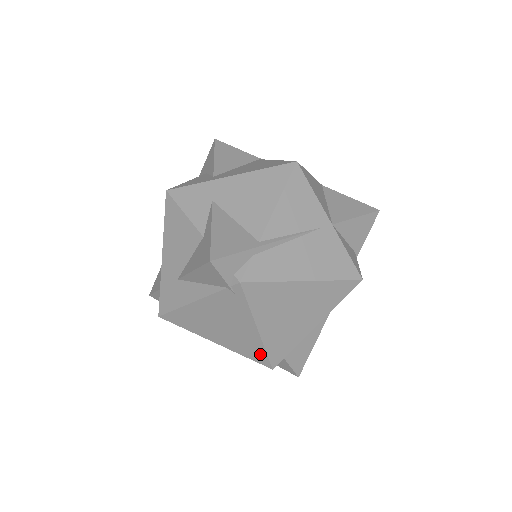
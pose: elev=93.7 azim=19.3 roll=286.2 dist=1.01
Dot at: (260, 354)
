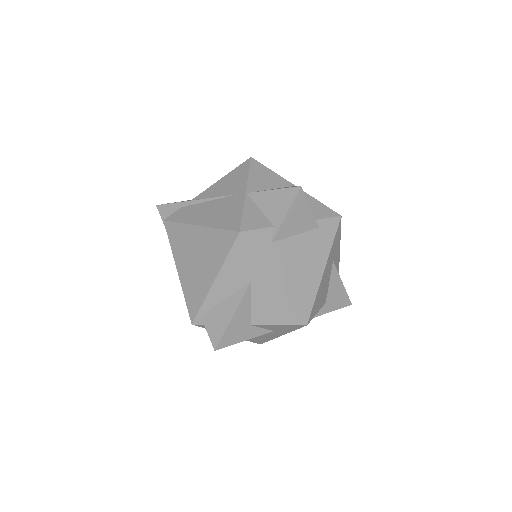
Dot at: occluded
